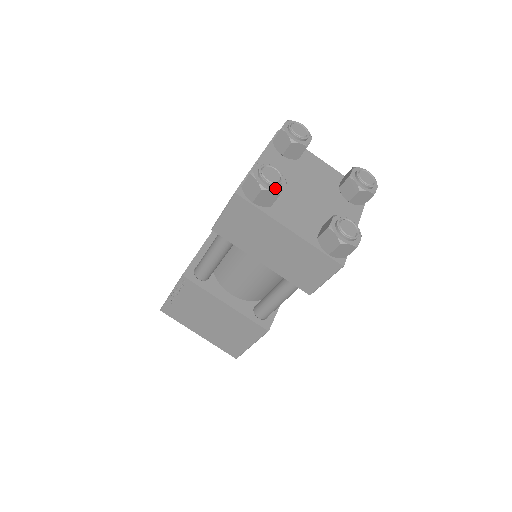
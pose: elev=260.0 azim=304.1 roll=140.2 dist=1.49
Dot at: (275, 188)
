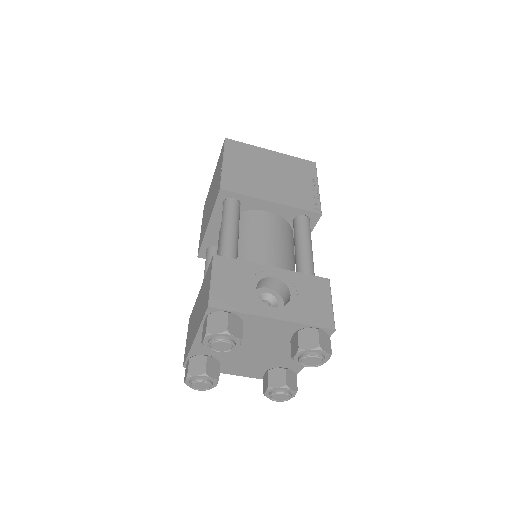
Dot at: (208, 388)
